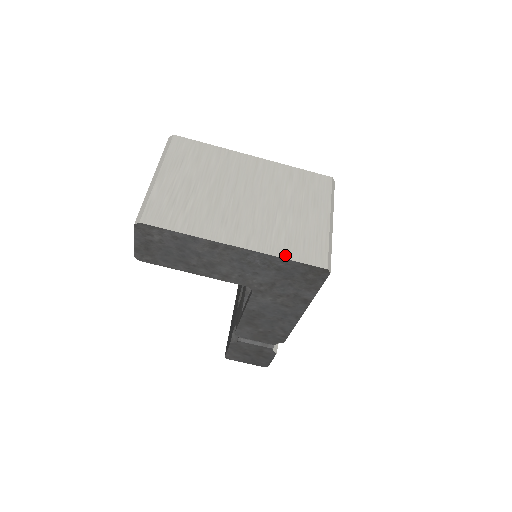
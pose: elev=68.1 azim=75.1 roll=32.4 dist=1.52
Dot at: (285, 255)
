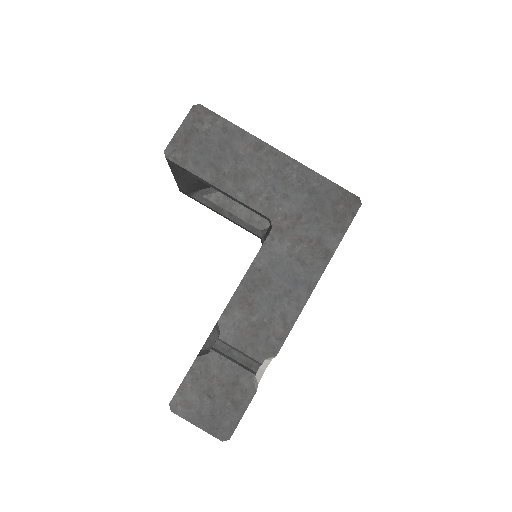
Dot at: (321, 177)
